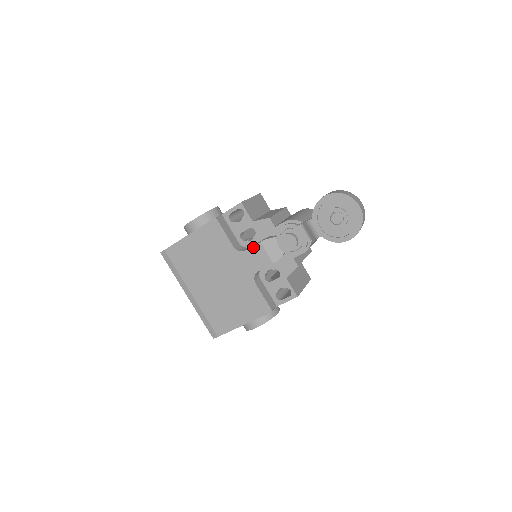
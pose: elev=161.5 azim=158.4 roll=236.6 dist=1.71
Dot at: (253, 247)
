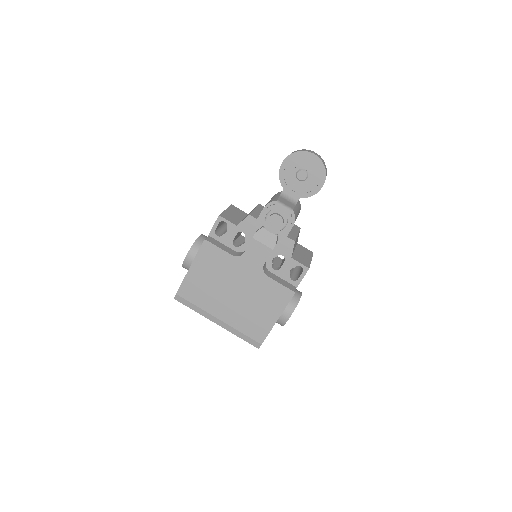
Dot at: (249, 246)
